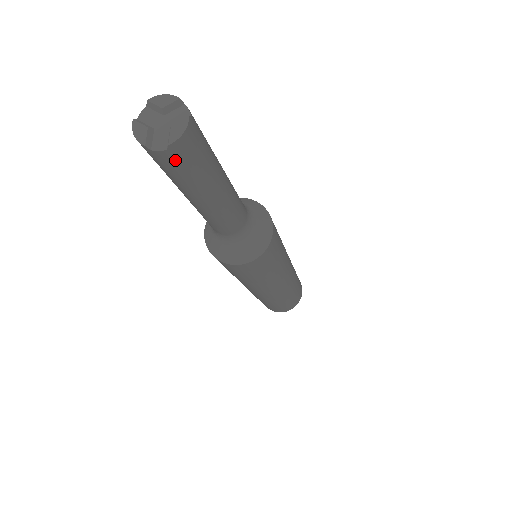
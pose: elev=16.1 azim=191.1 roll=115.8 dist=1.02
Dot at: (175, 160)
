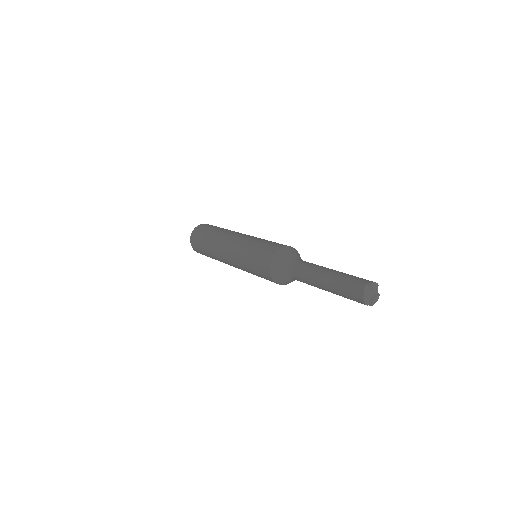
Dot at: occluded
